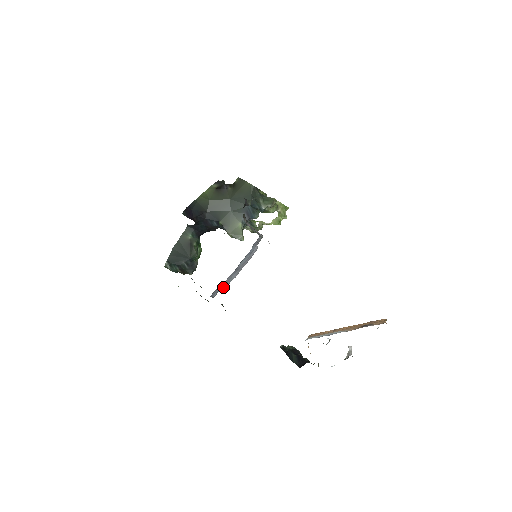
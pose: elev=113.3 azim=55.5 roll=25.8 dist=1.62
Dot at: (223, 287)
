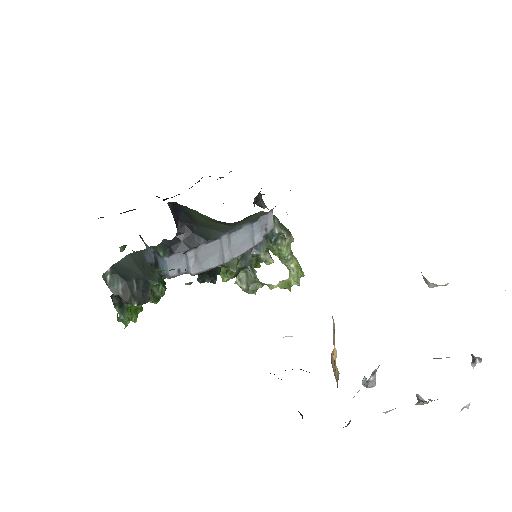
Dot at: (193, 262)
